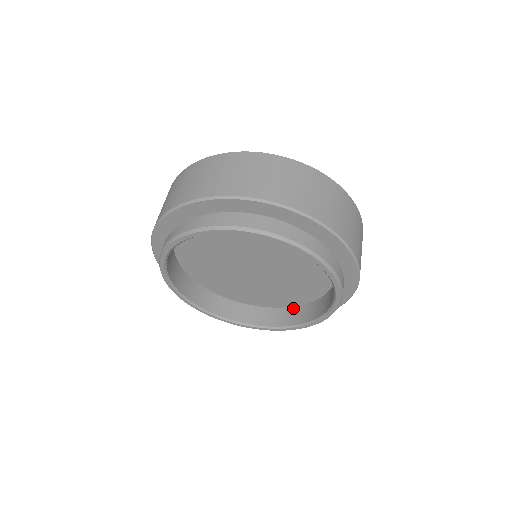
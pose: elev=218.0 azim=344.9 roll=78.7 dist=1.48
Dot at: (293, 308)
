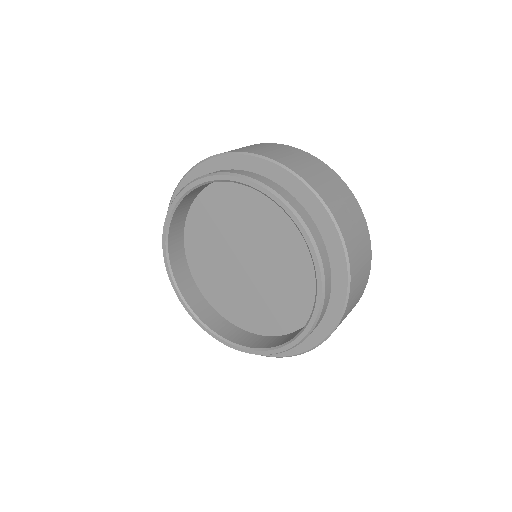
Dot at: (300, 329)
